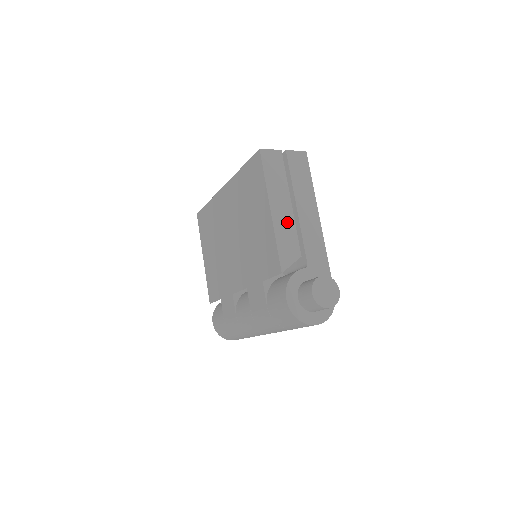
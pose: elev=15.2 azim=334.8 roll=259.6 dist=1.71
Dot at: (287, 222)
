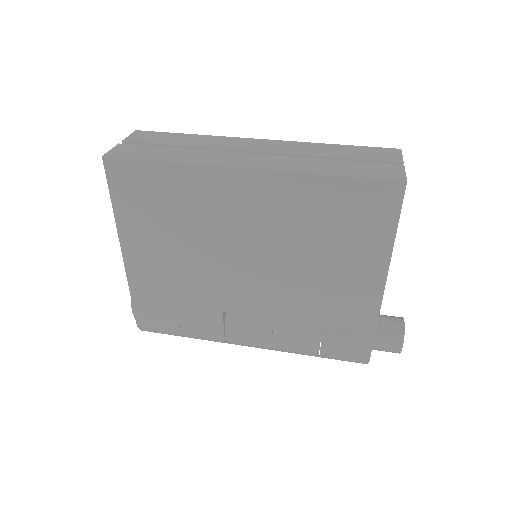
Dot at: occluded
